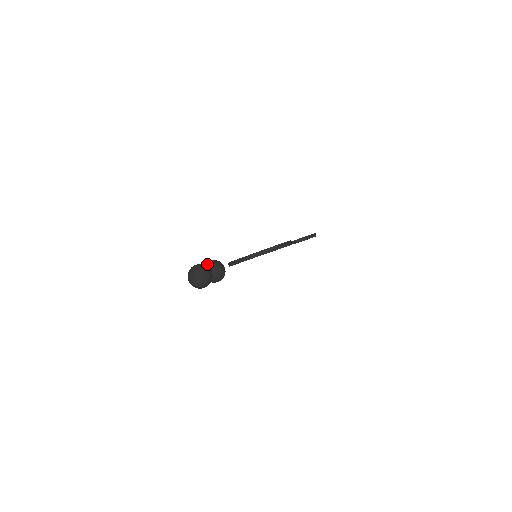
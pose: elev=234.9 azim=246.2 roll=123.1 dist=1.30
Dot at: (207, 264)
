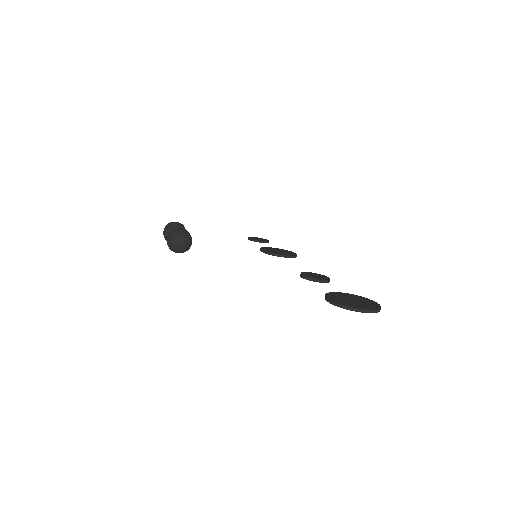
Dot at: (175, 224)
